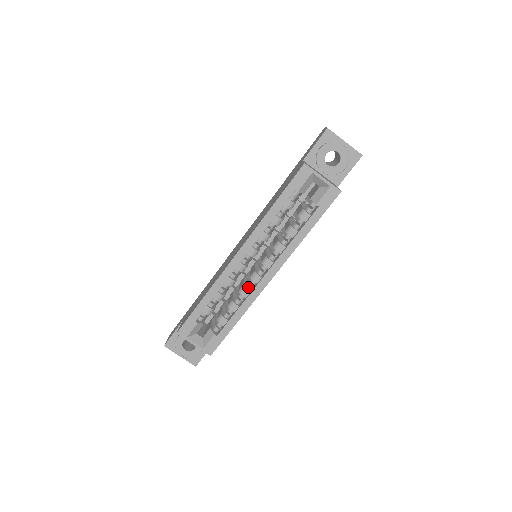
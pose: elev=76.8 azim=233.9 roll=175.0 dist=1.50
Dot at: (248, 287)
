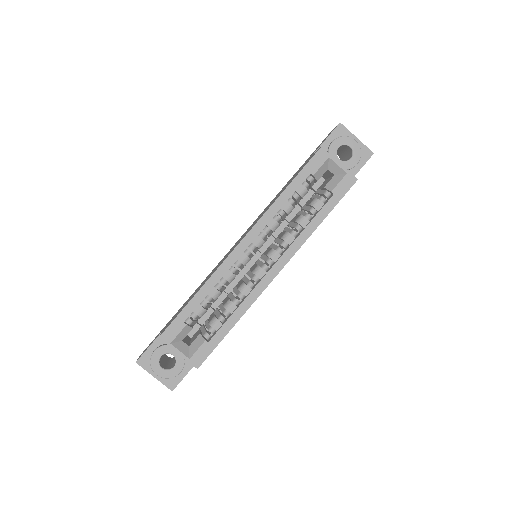
Dot at: (249, 284)
